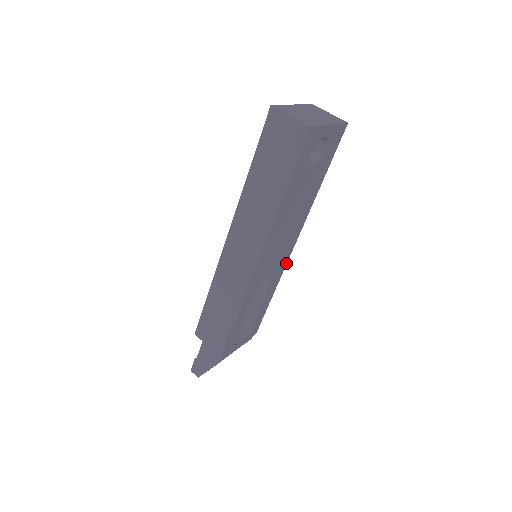
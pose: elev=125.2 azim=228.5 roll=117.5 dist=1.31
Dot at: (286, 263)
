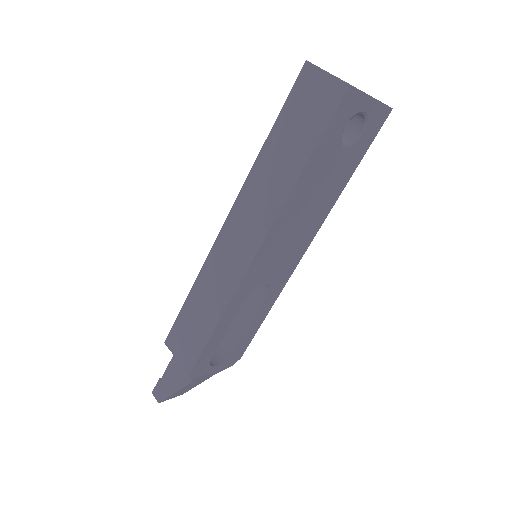
Dot at: (290, 275)
